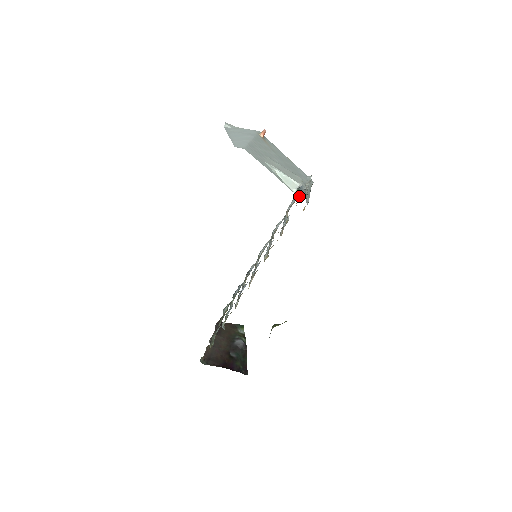
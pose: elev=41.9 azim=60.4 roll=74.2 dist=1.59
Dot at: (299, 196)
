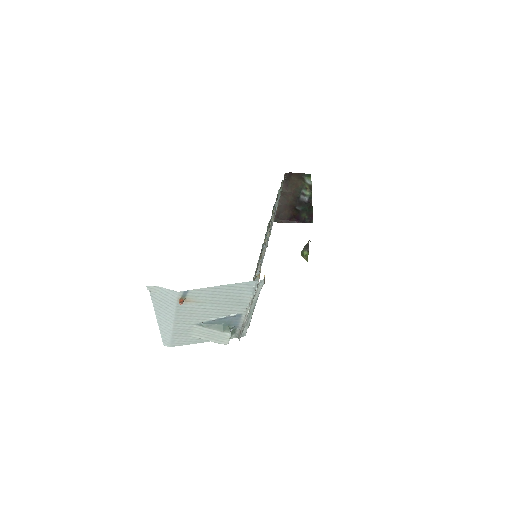
Dot at: (233, 337)
